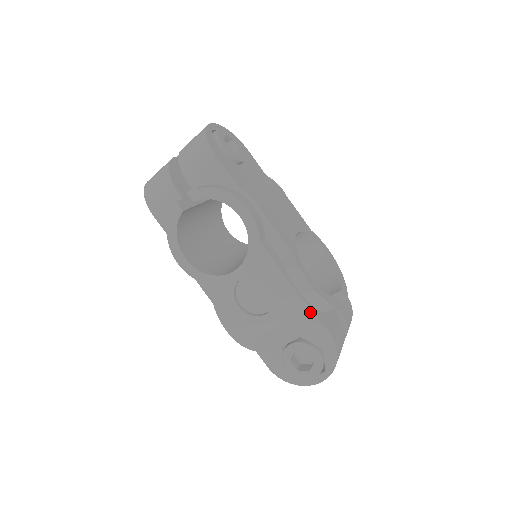
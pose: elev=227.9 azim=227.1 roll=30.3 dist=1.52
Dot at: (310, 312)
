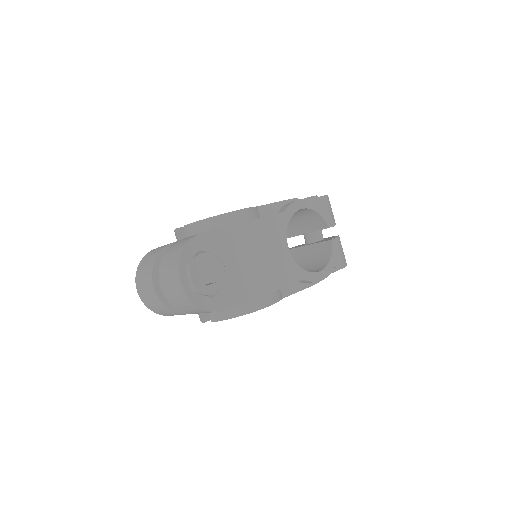
Dot at: occluded
